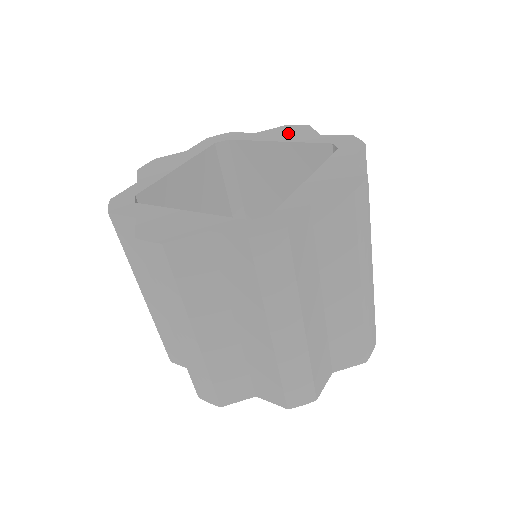
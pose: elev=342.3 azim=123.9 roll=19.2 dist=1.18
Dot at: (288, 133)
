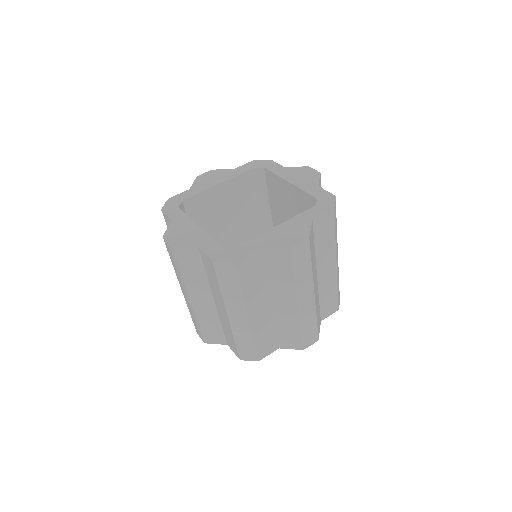
Dot at: (302, 176)
